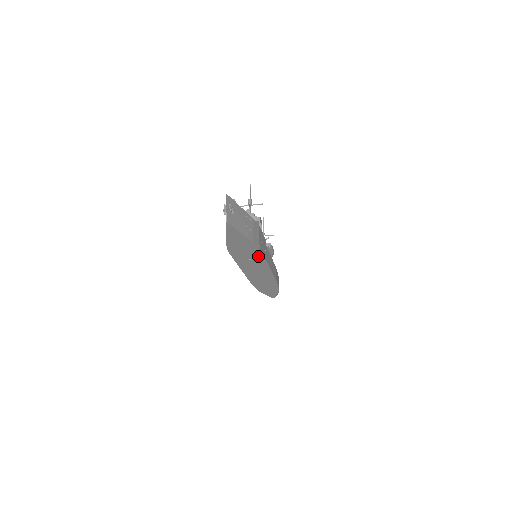
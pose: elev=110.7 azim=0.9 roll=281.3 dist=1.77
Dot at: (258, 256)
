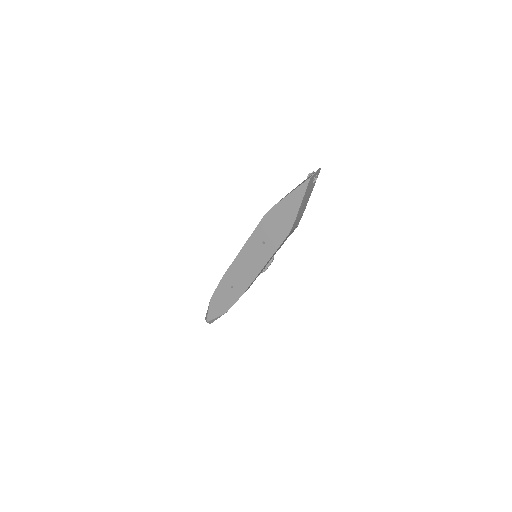
Dot at: (275, 244)
